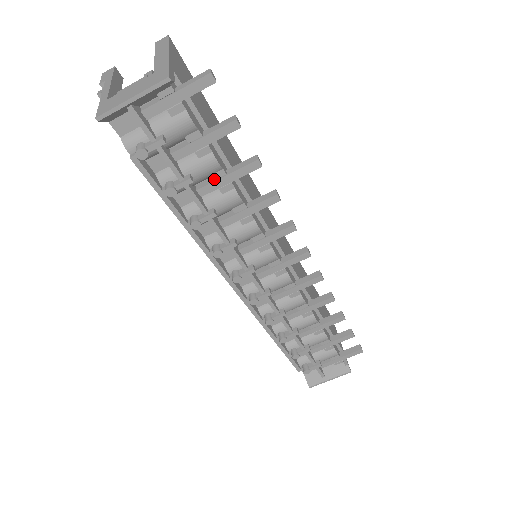
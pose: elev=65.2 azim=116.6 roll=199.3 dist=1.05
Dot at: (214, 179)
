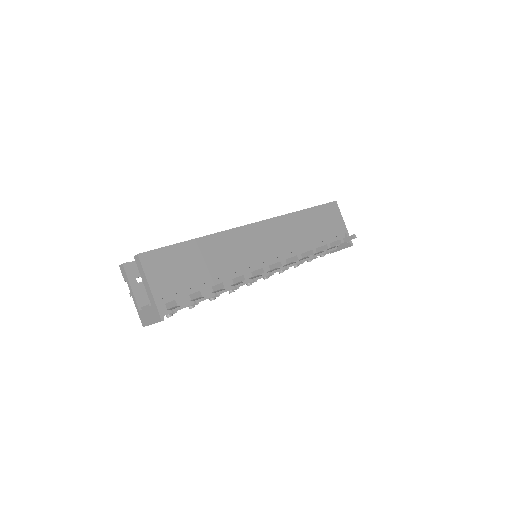
Dot at: occluded
